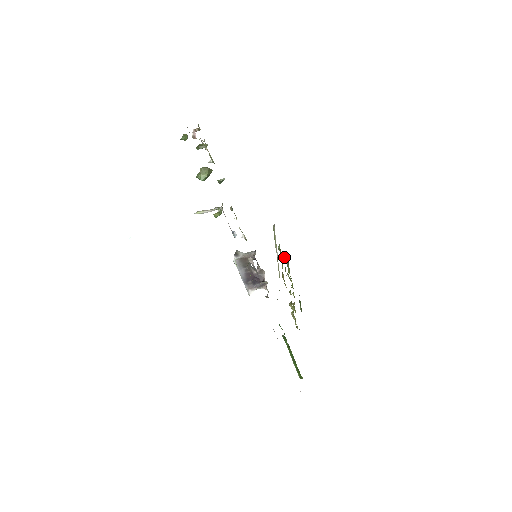
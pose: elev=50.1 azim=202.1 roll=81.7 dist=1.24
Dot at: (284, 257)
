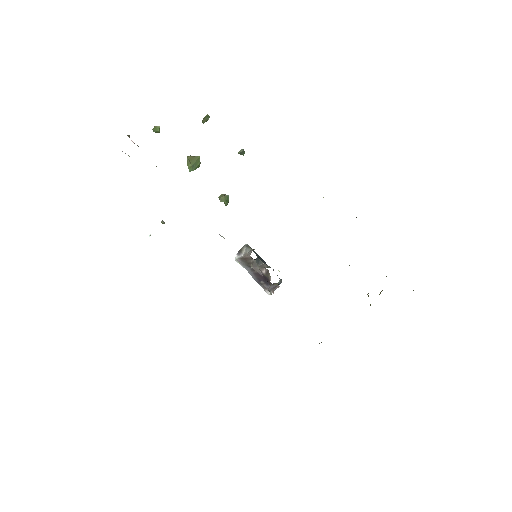
Dot at: occluded
